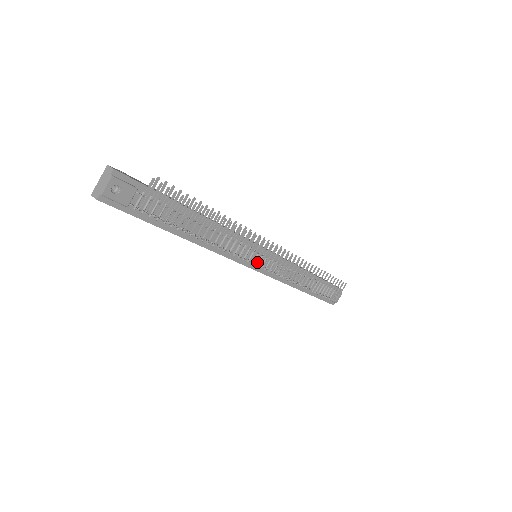
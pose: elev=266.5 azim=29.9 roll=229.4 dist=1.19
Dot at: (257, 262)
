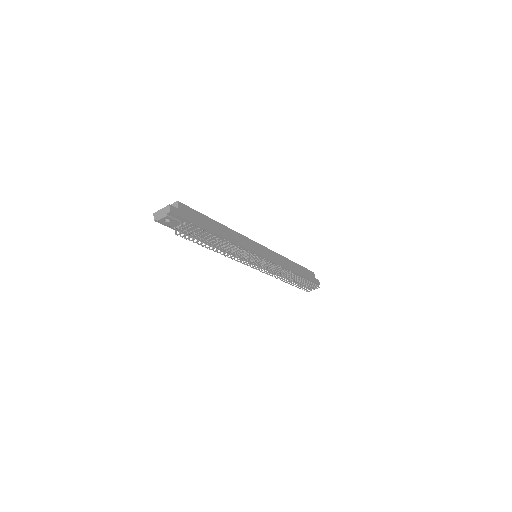
Dot at: (254, 261)
